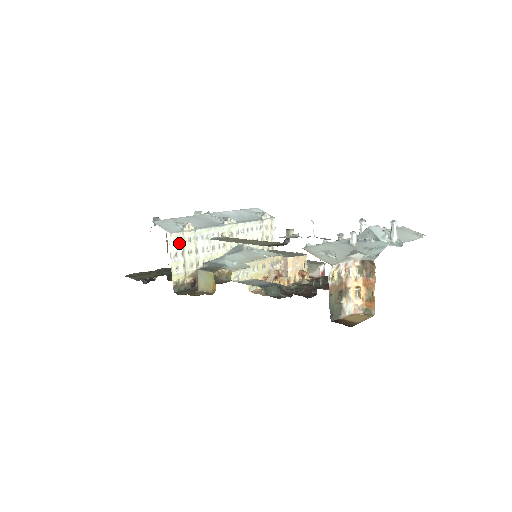
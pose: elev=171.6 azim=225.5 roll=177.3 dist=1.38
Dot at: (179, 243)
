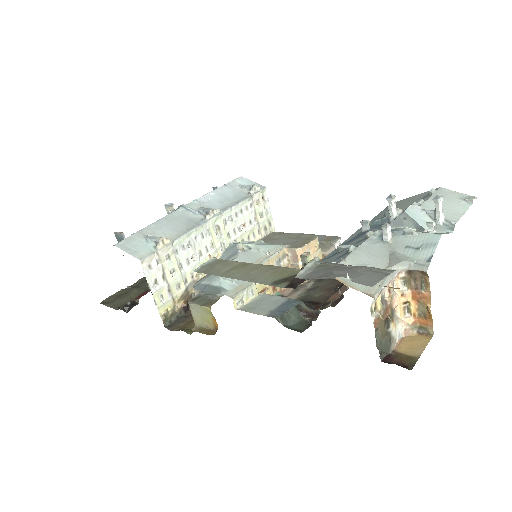
Dot at: (156, 266)
